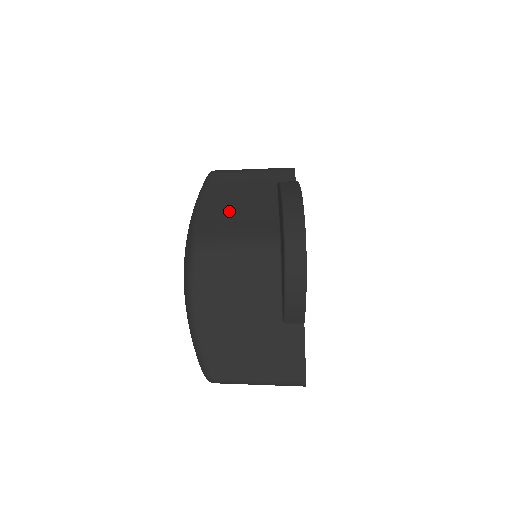
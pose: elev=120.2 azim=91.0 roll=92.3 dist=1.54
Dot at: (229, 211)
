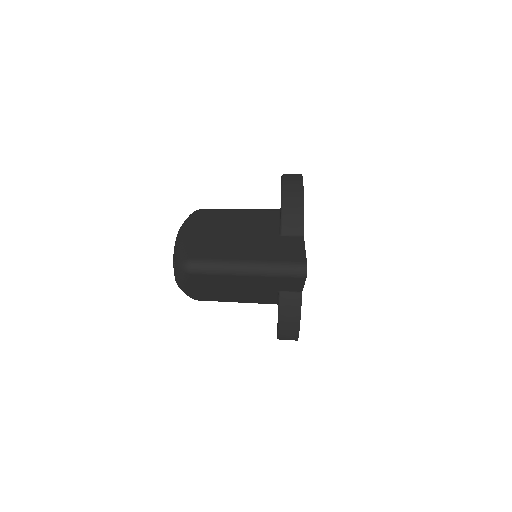
Dot at: occluded
